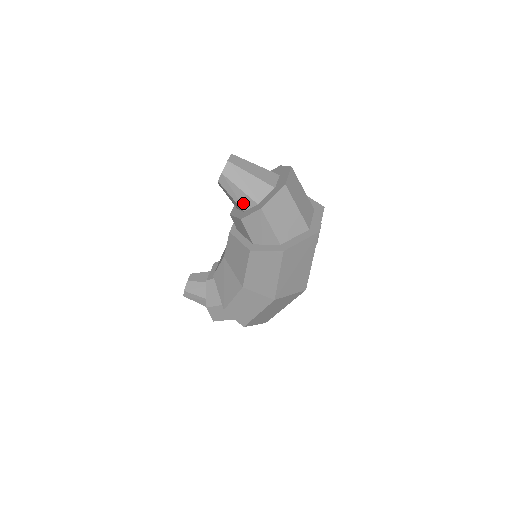
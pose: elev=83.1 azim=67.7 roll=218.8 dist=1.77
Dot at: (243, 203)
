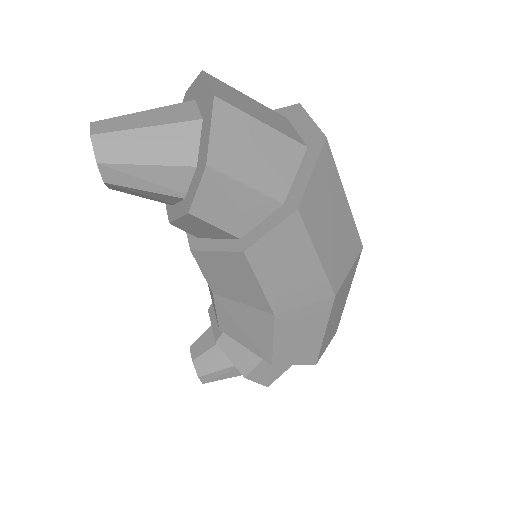
Dot at: (172, 185)
